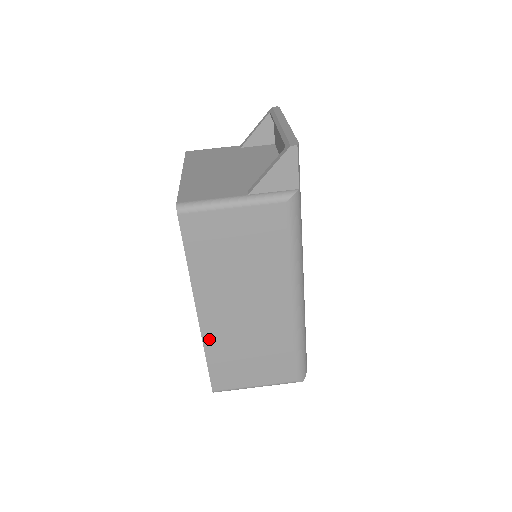
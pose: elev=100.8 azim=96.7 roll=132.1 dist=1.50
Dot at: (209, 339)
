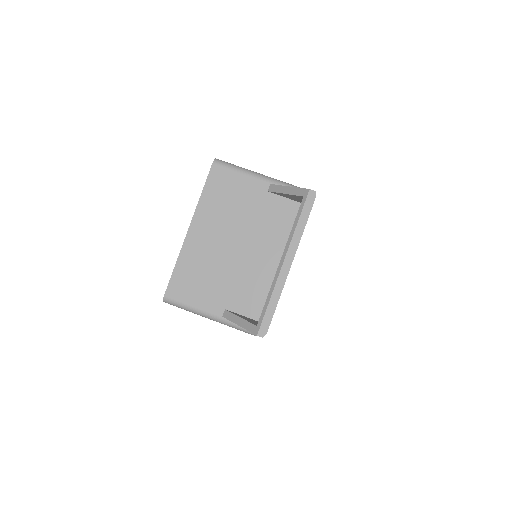
Dot at: occluded
